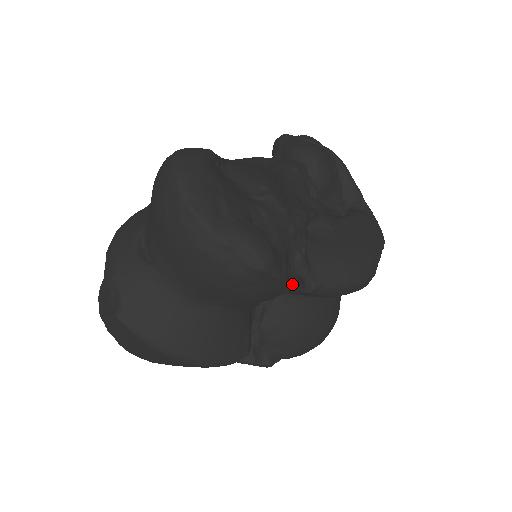
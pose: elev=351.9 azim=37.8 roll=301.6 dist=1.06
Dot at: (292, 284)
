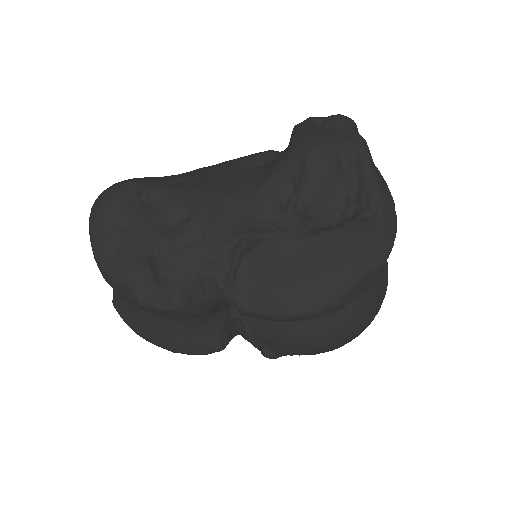
Dot at: occluded
